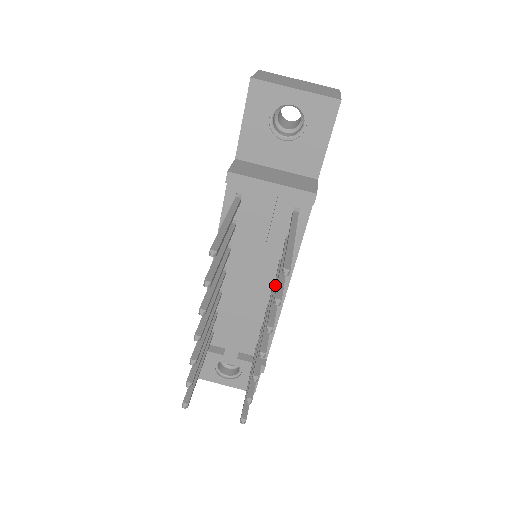
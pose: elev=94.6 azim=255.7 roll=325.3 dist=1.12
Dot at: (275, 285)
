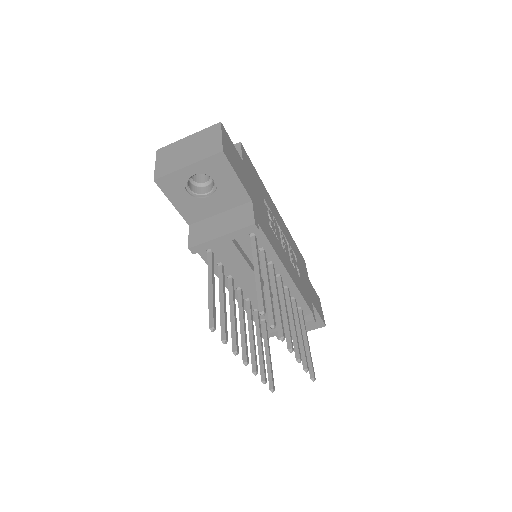
Dot at: (273, 294)
